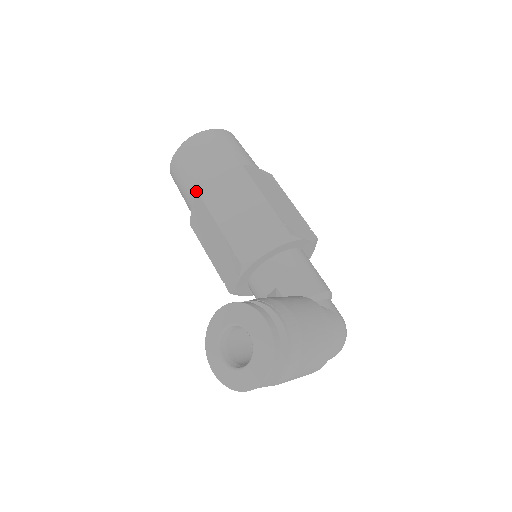
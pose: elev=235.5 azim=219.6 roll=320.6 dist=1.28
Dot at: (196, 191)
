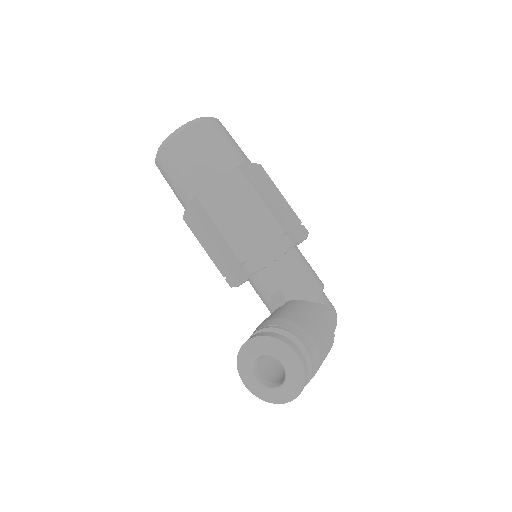
Dot at: (192, 193)
